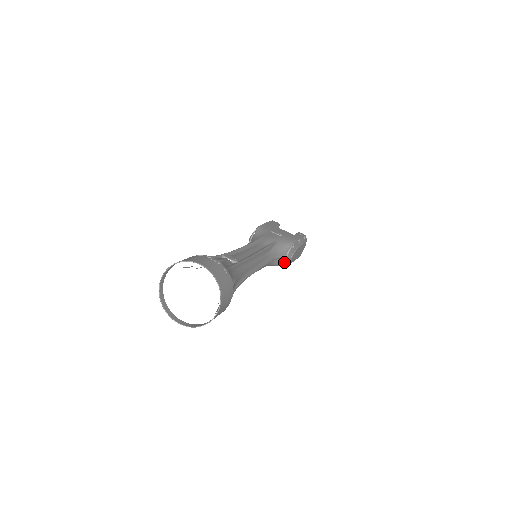
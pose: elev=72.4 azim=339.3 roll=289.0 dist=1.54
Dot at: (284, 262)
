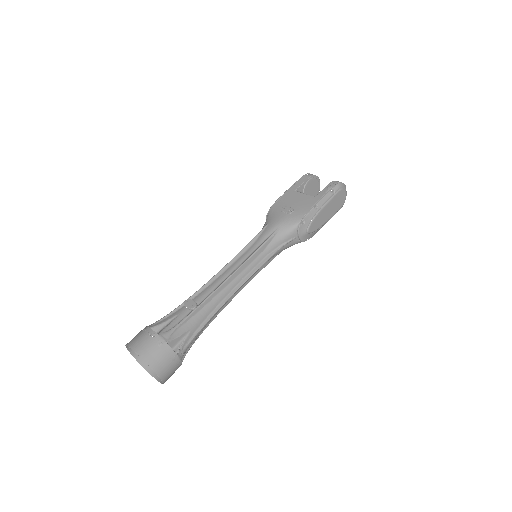
Dot at: (300, 240)
